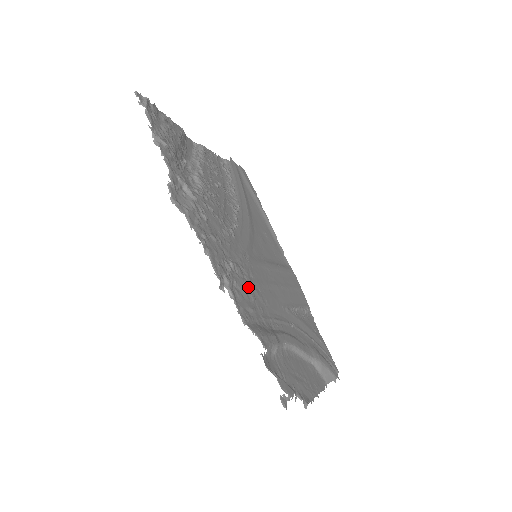
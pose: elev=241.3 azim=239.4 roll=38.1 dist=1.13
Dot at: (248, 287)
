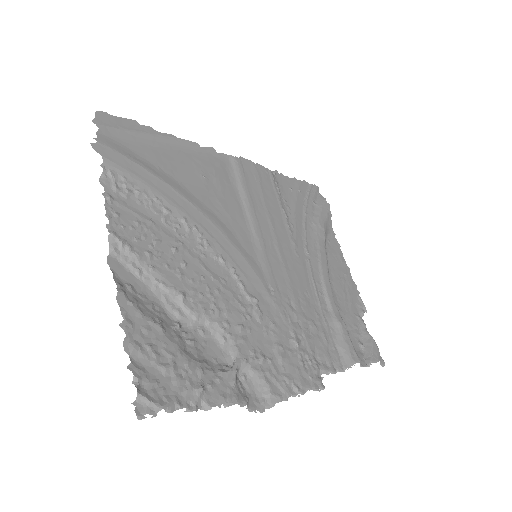
Dot at: (306, 326)
